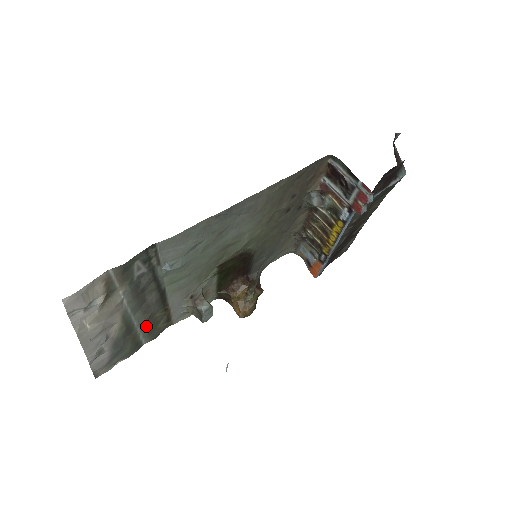
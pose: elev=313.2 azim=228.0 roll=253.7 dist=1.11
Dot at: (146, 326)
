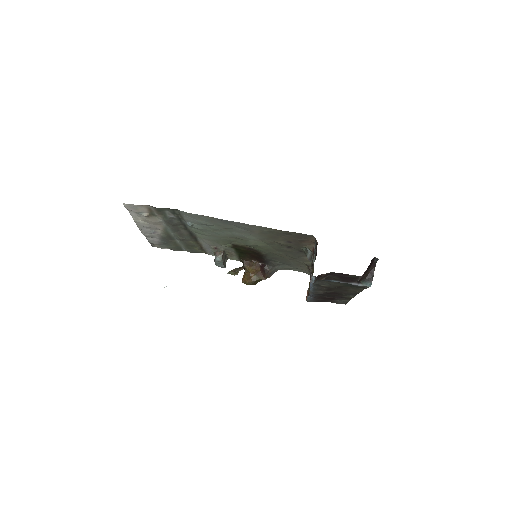
Dot at: (183, 243)
